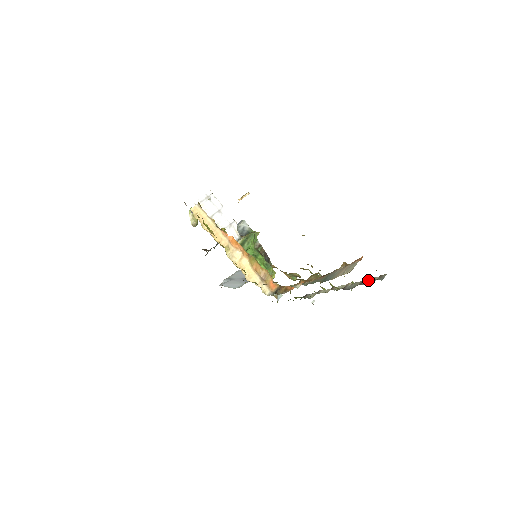
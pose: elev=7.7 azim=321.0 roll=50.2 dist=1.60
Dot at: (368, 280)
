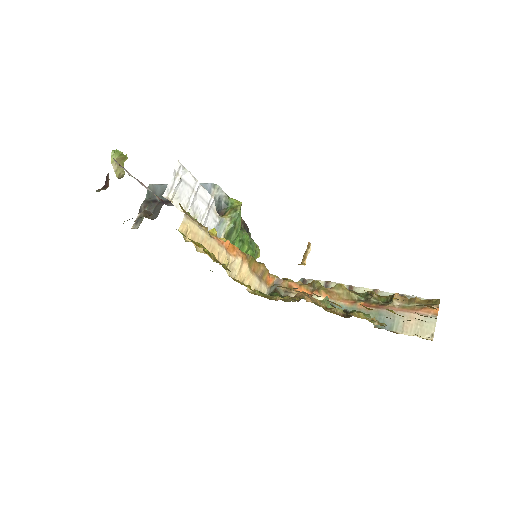
Dot at: occluded
